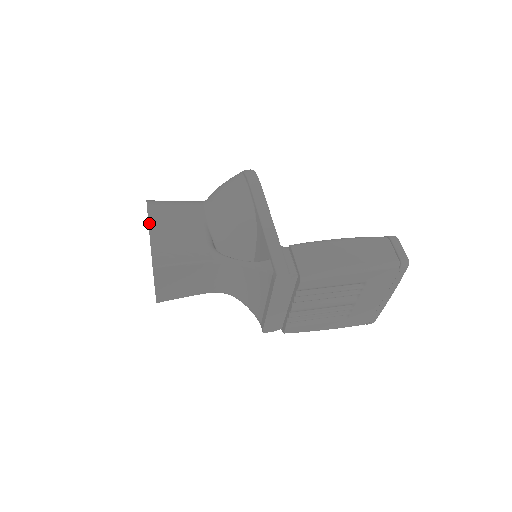
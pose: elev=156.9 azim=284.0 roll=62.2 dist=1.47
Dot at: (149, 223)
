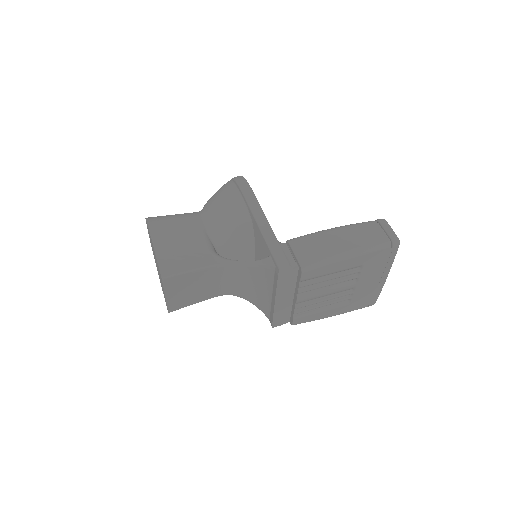
Dot at: (152, 238)
